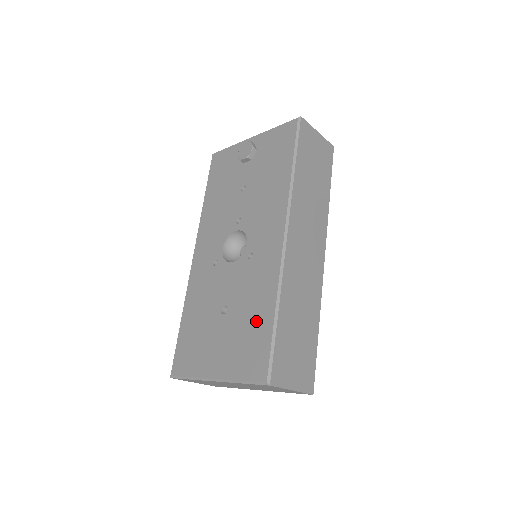
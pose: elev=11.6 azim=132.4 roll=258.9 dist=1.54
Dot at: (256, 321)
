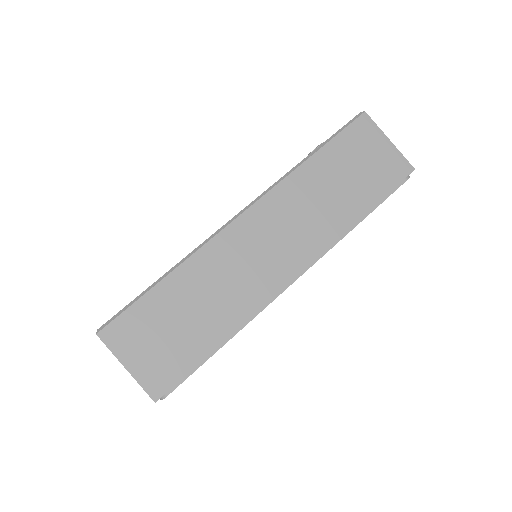
Dot at: occluded
